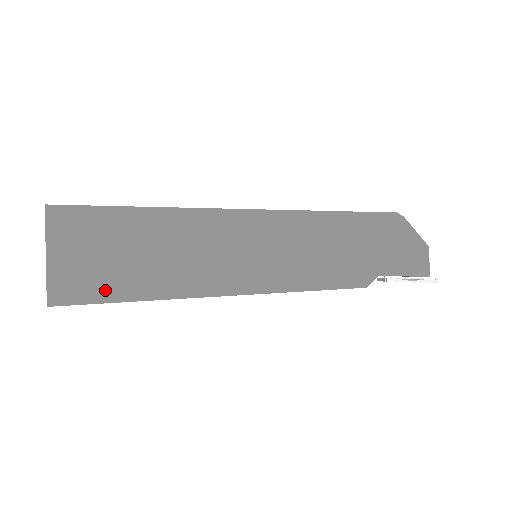
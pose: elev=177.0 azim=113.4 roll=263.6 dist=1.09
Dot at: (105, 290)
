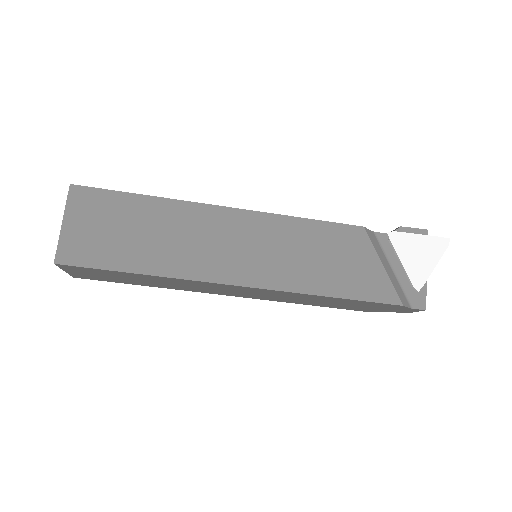
Dot at: occluded
